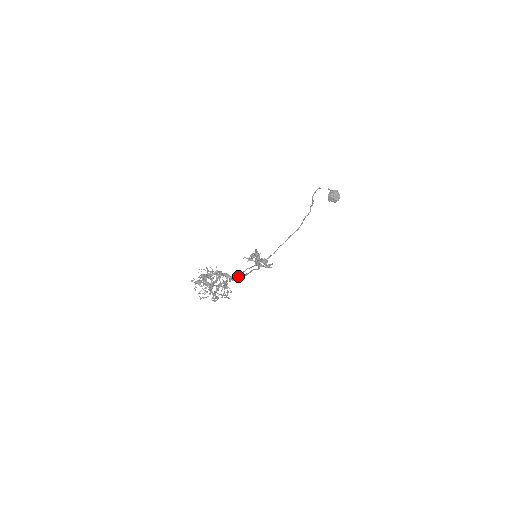
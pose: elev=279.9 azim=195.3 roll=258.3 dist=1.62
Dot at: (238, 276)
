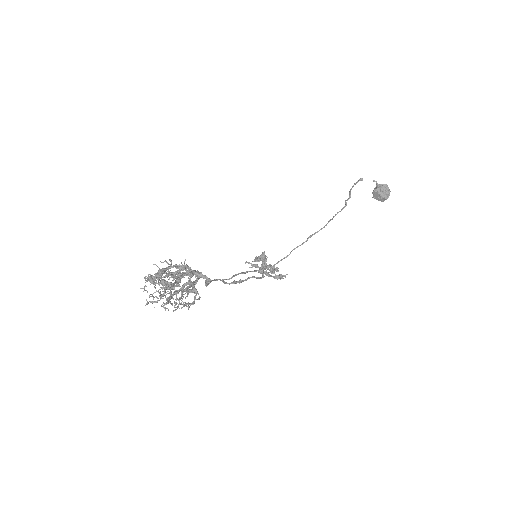
Dot at: (226, 282)
